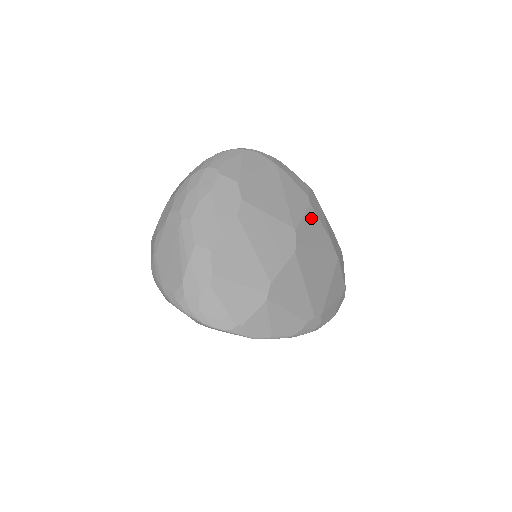
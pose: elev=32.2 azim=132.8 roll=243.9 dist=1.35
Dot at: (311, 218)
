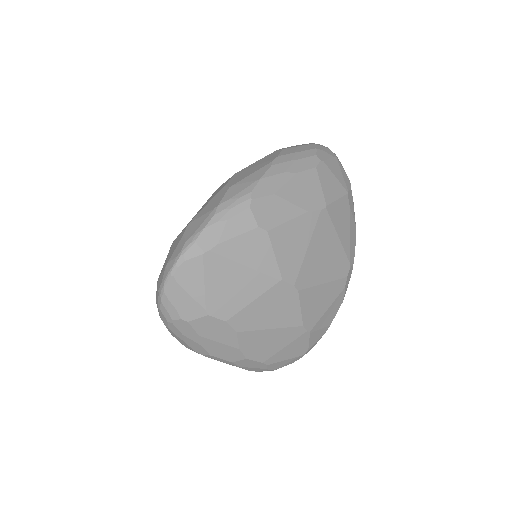
Dot at: (280, 240)
